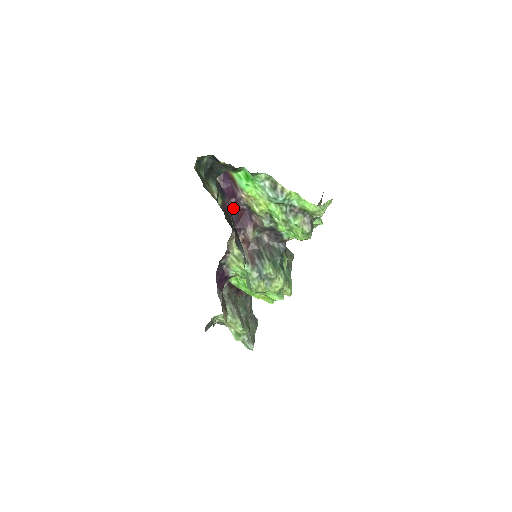
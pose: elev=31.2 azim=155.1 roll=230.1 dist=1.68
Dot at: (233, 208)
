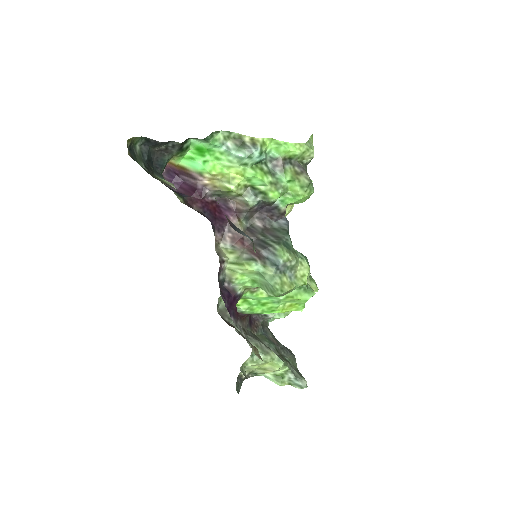
Dot at: (200, 204)
